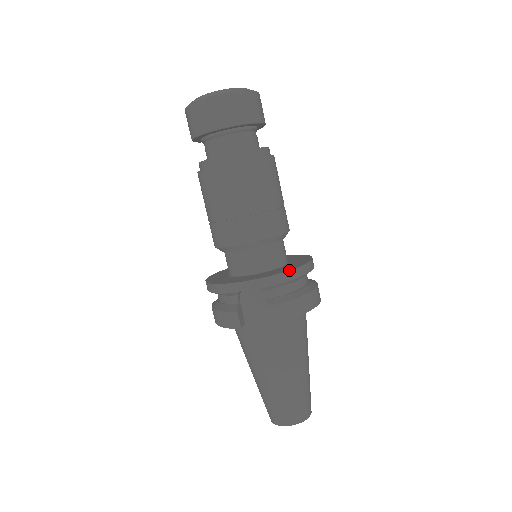
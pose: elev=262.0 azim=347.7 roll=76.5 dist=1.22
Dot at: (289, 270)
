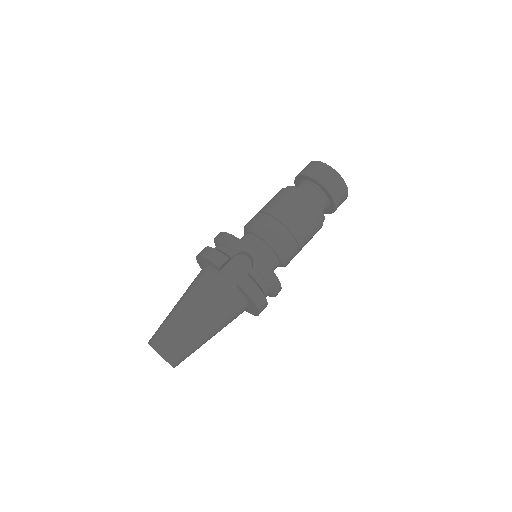
Dot at: occluded
